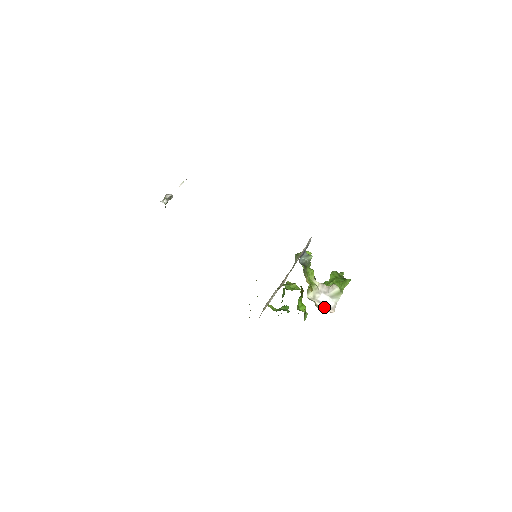
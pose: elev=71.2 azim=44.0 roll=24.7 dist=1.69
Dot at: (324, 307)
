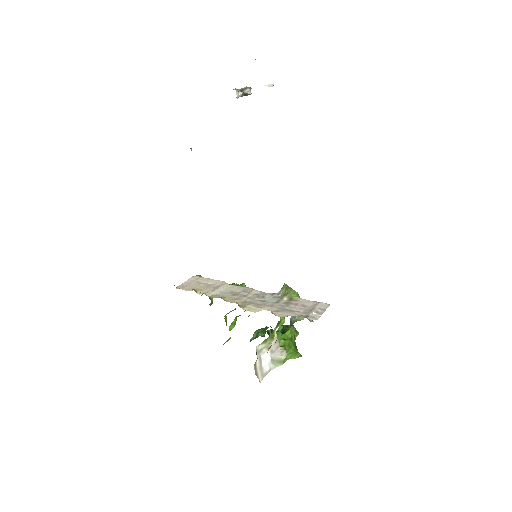
Dot at: (259, 369)
